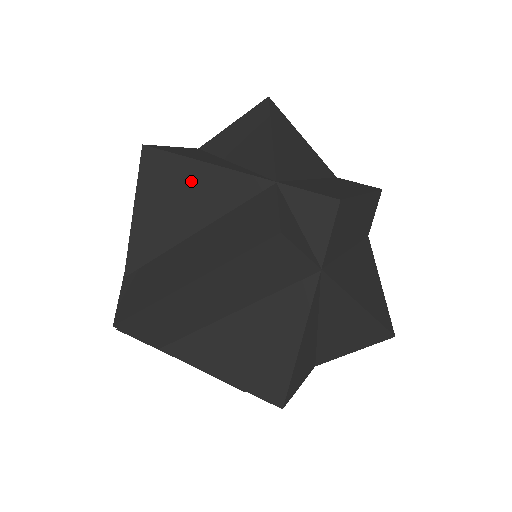
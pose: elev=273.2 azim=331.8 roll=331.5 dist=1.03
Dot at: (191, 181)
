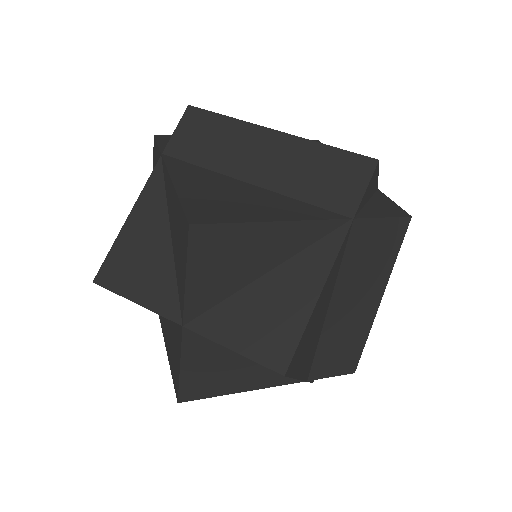
Dot at: occluded
